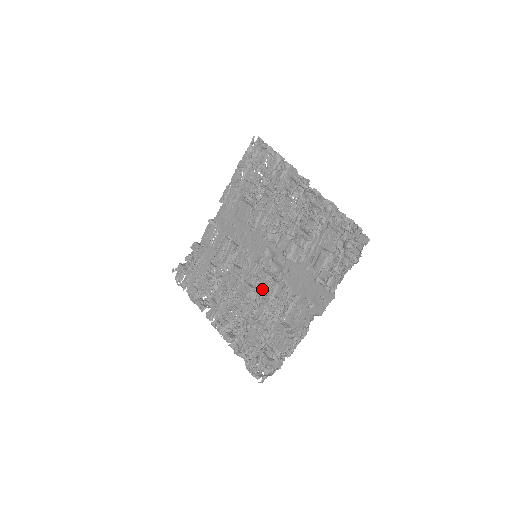
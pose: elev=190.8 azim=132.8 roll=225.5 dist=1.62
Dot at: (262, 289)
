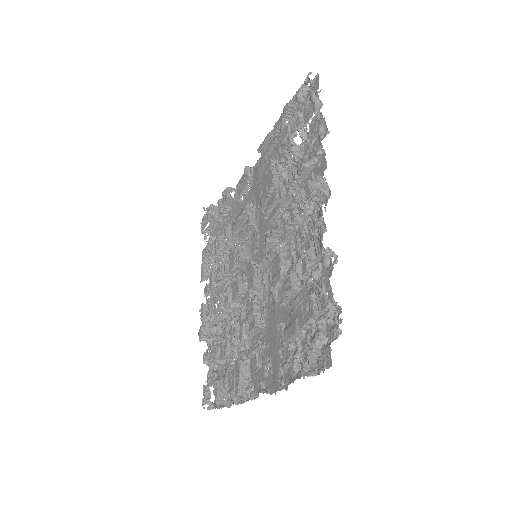
Dot at: (244, 304)
